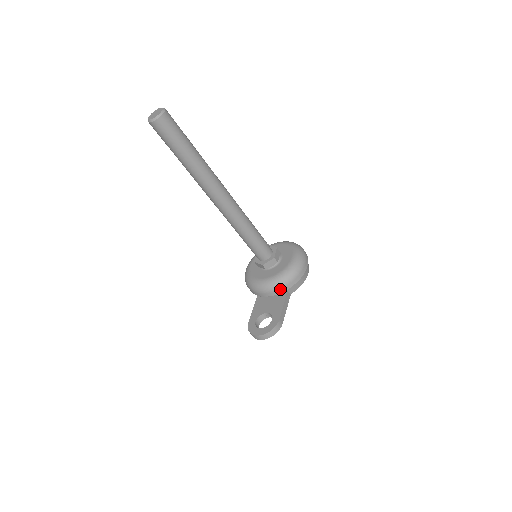
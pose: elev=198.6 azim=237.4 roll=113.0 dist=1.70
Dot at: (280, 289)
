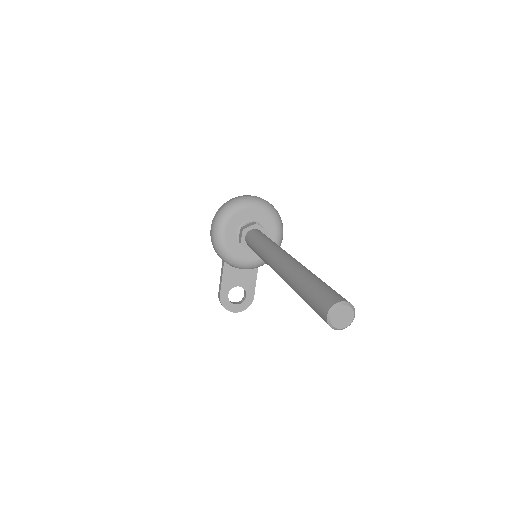
Dot at: (257, 267)
